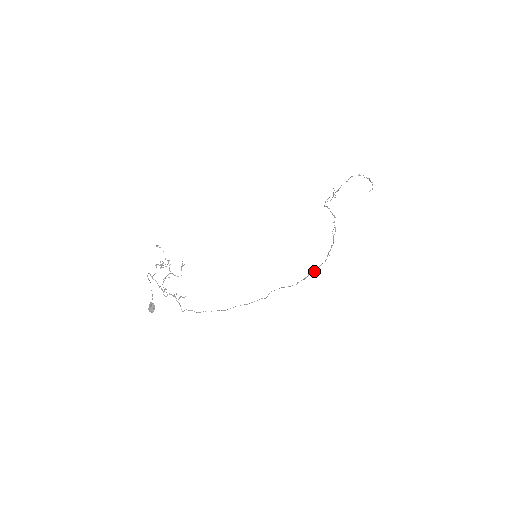
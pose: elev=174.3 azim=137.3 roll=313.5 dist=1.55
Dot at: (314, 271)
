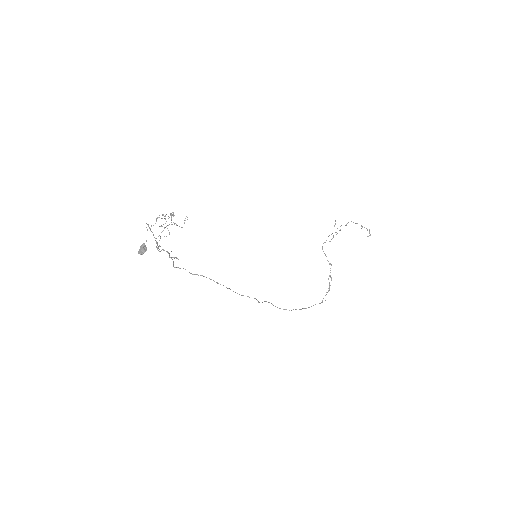
Dot at: occluded
